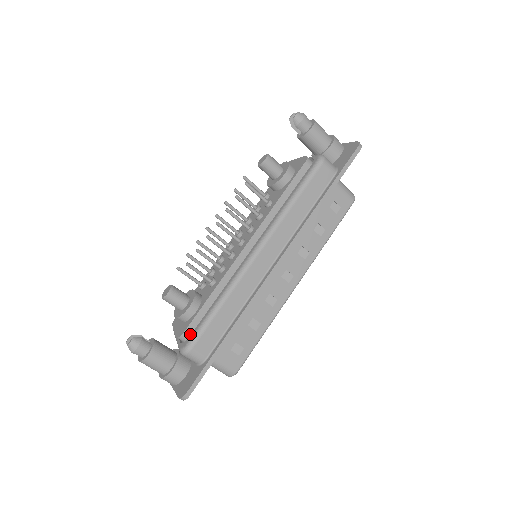
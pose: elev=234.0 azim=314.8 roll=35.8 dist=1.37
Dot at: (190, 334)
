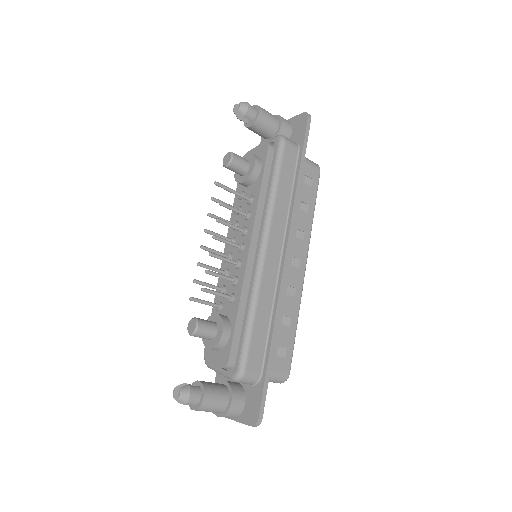
Dot at: (235, 358)
